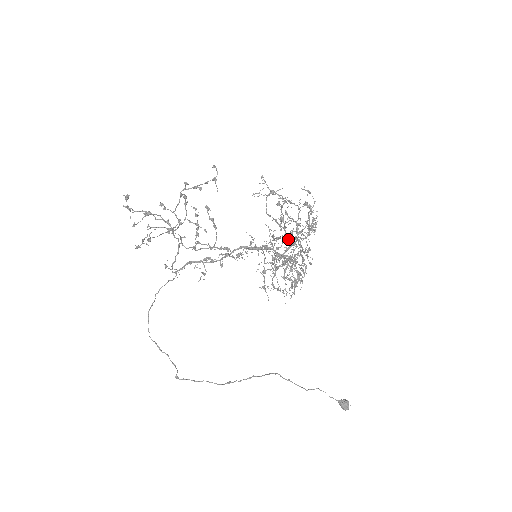
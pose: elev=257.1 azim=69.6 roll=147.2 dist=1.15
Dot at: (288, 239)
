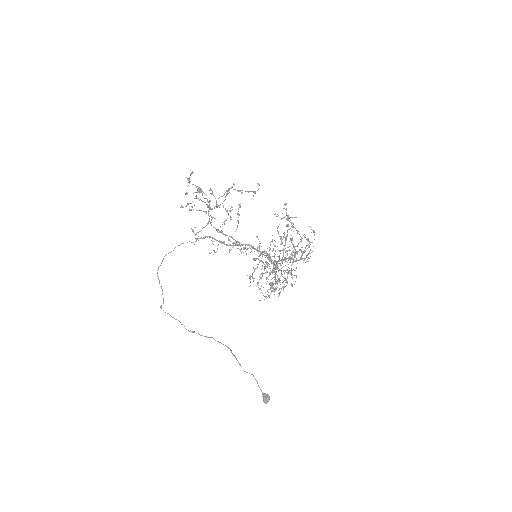
Dot at: (283, 254)
